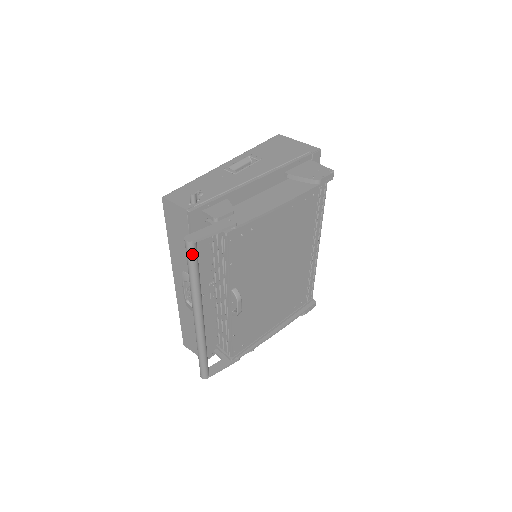
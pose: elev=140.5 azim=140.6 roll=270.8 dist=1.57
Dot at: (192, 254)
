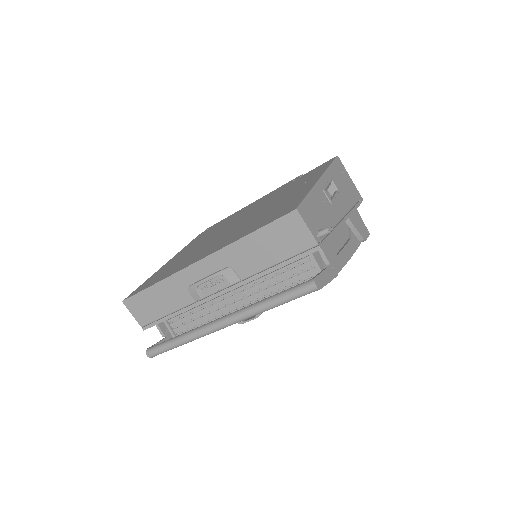
Dot at: (304, 295)
